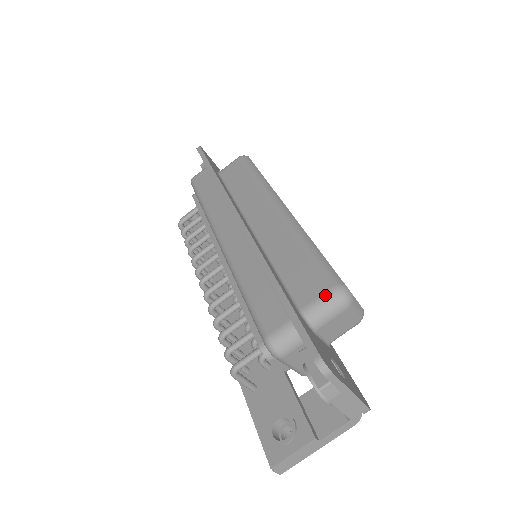
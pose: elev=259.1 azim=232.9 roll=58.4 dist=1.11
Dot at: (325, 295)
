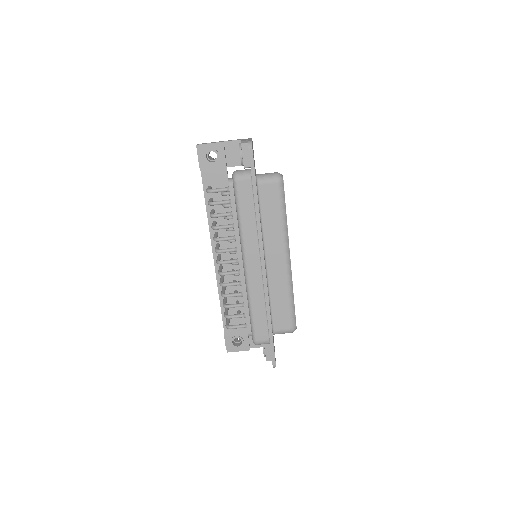
Dot at: (287, 331)
